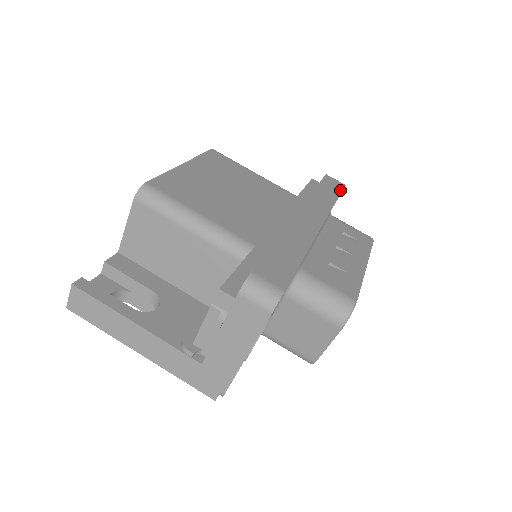
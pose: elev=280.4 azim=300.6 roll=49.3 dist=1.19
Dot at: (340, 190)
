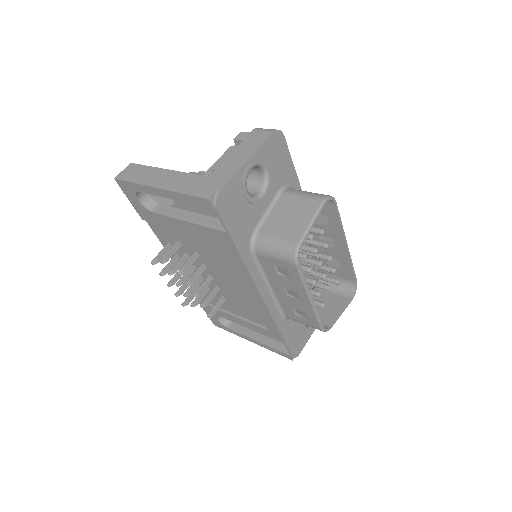
Dot at: occluded
